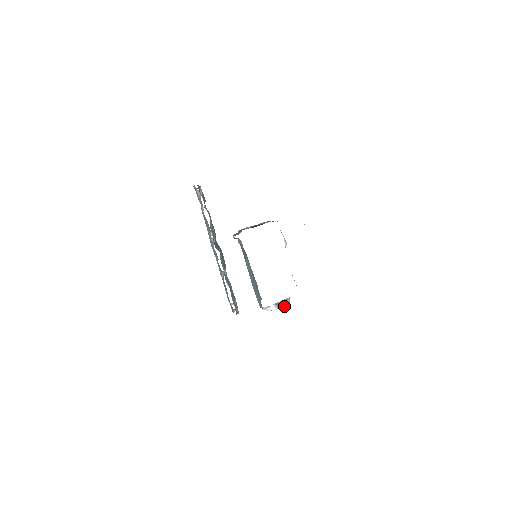
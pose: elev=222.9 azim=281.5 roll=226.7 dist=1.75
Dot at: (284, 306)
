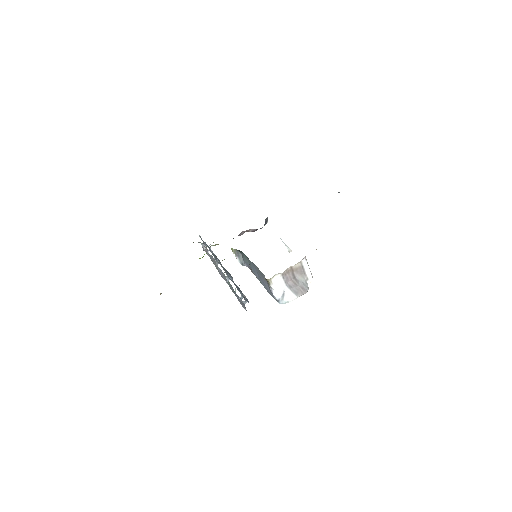
Dot at: (302, 291)
